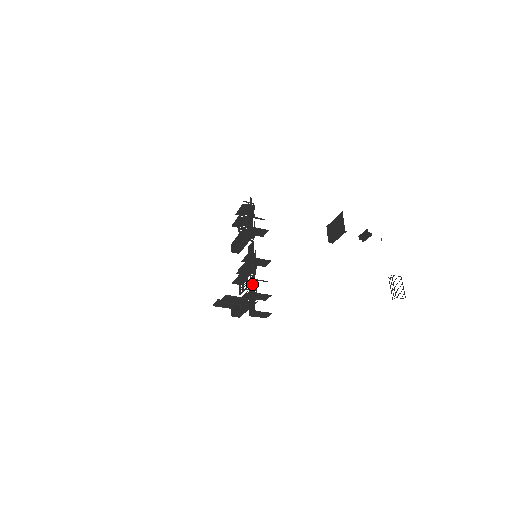
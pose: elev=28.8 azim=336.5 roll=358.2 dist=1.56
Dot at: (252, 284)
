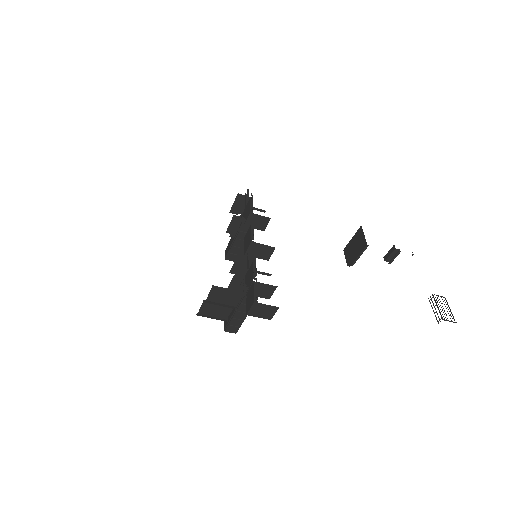
Dot at: (250, 274)
